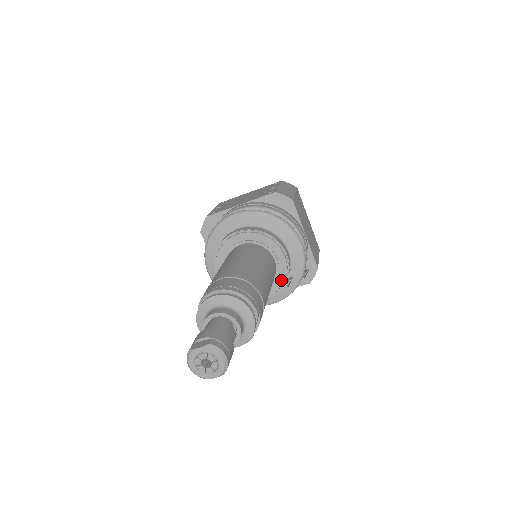
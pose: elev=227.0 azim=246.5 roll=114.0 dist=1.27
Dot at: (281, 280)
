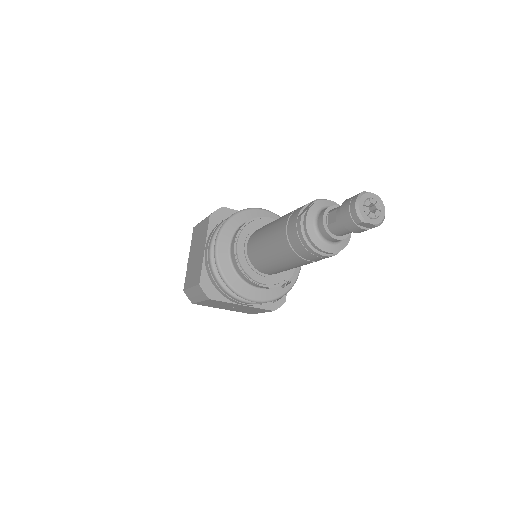
Dot at: (285, 276)
